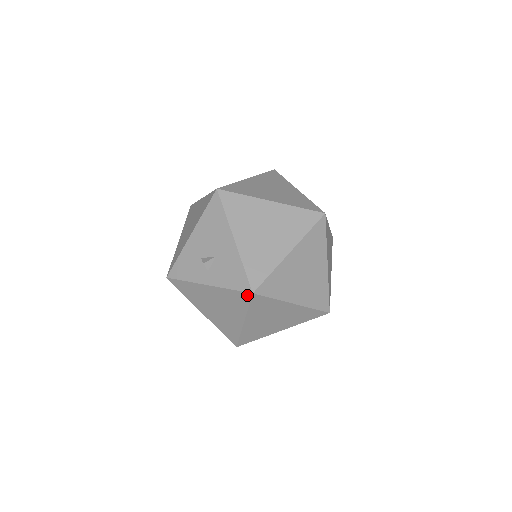
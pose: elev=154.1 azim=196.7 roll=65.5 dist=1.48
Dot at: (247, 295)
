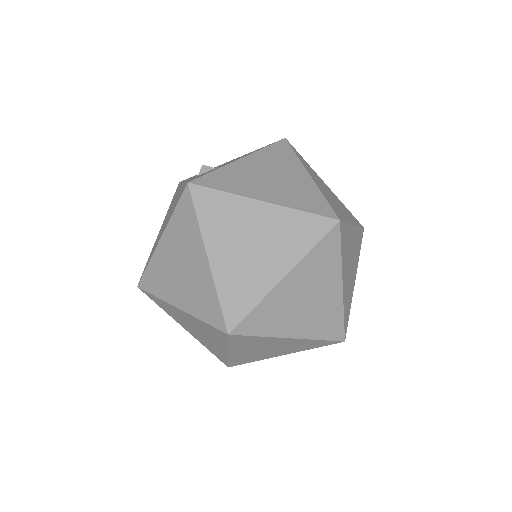
Dot at: (185, 187)
